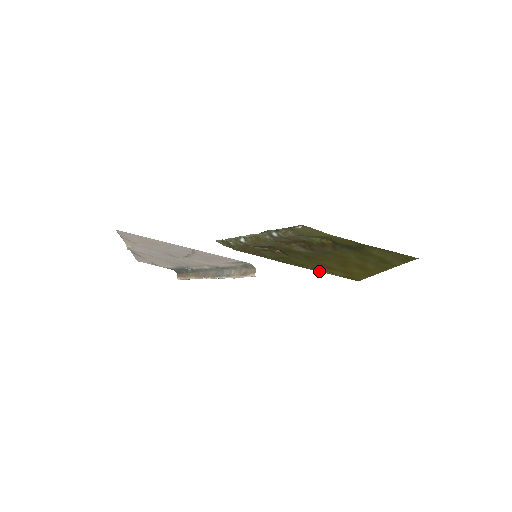
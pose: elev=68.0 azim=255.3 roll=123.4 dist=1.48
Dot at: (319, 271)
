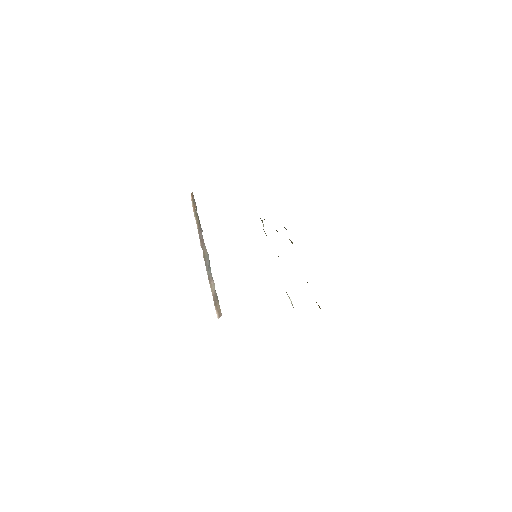
Dot at: occluded
